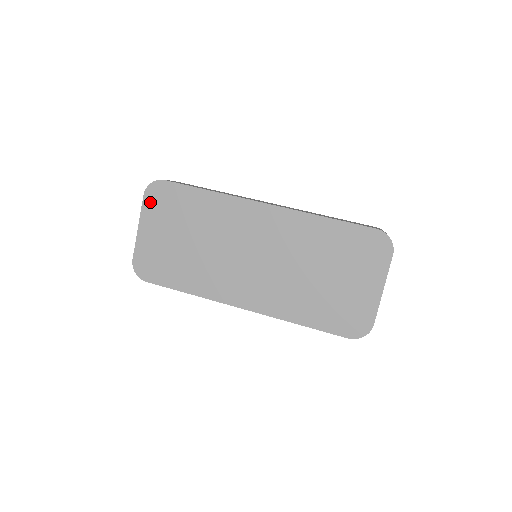
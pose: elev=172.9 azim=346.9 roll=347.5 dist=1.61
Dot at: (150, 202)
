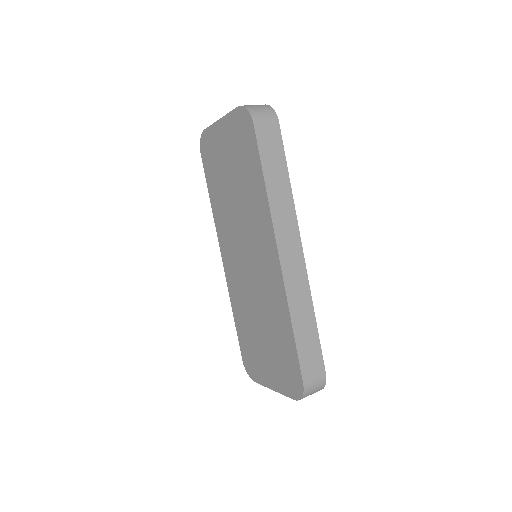
Dot at: (236, 119)
